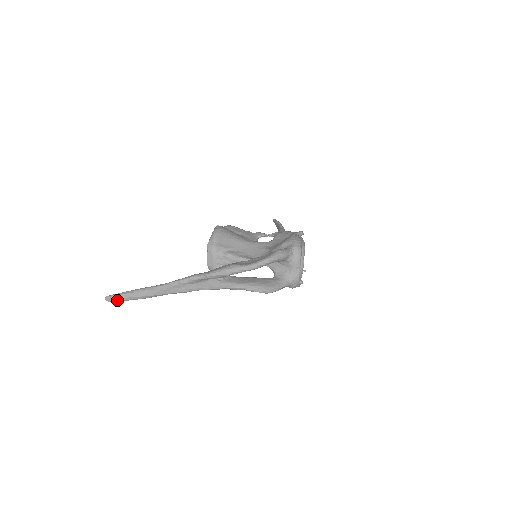
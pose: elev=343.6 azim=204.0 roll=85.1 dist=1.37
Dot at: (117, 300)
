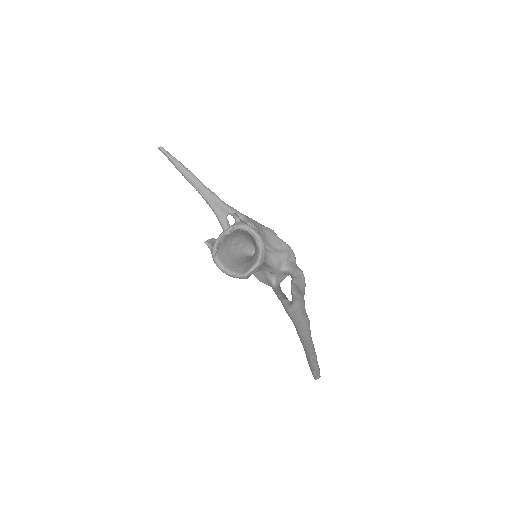
Dot at: occluded
